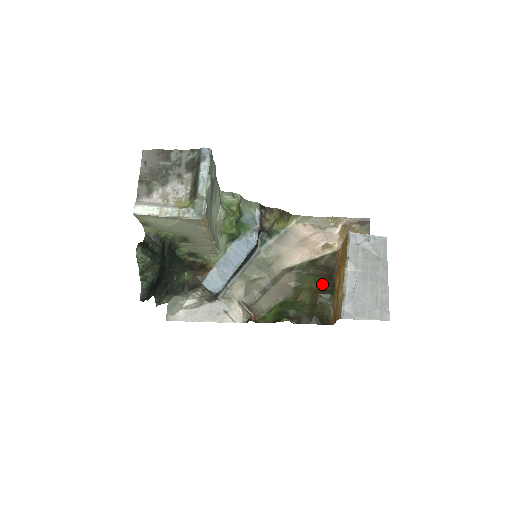
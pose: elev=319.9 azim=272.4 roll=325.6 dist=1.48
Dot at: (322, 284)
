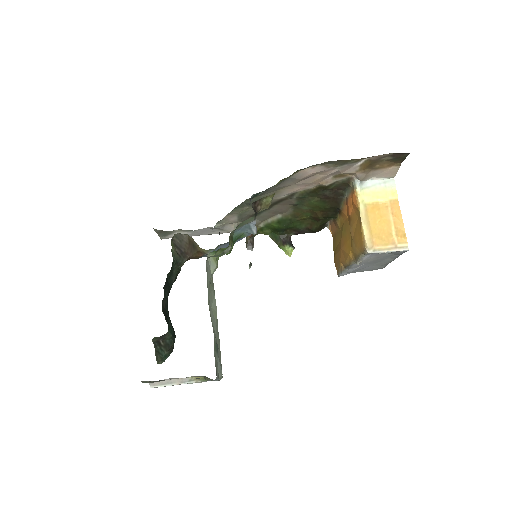
Dot at: (326, 209)
